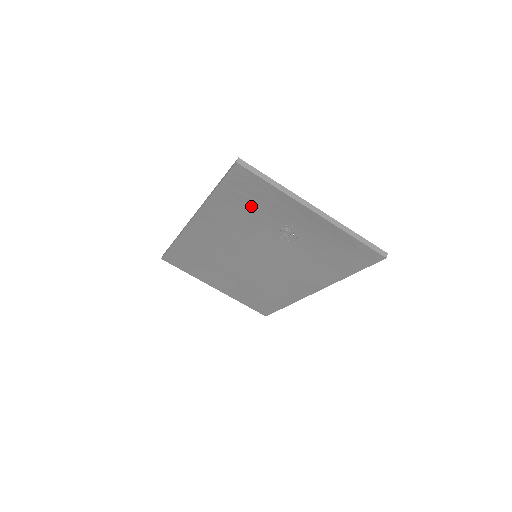
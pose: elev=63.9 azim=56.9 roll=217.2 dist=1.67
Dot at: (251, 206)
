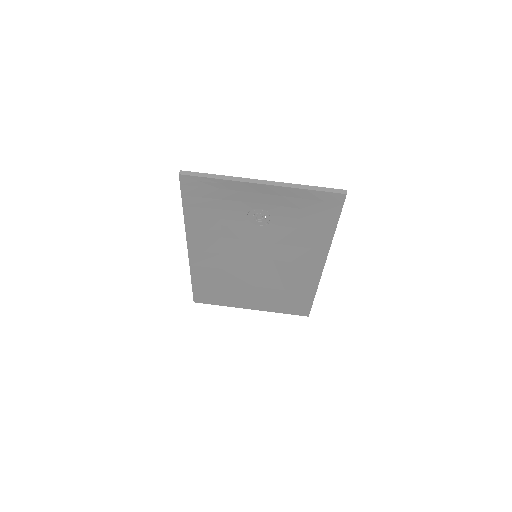
Dot at: (217, 208)
